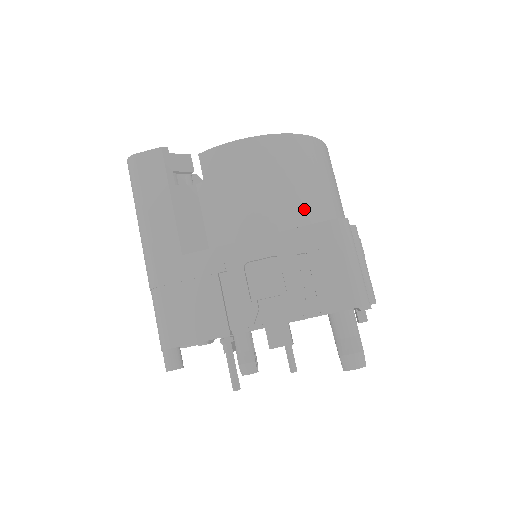
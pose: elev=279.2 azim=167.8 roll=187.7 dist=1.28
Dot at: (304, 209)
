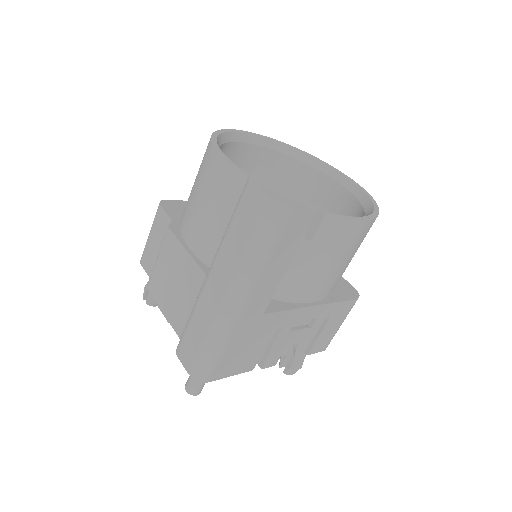
Dot at: occluded
